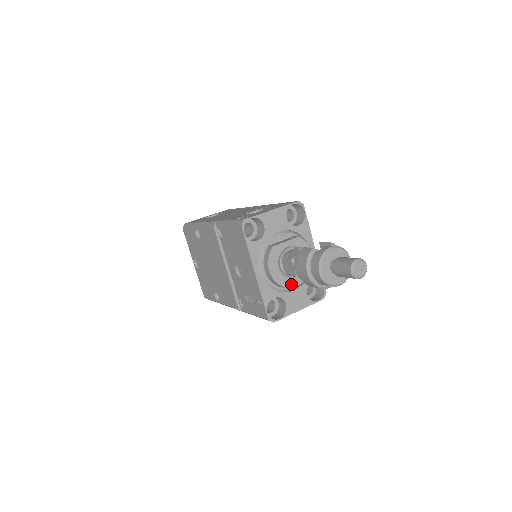
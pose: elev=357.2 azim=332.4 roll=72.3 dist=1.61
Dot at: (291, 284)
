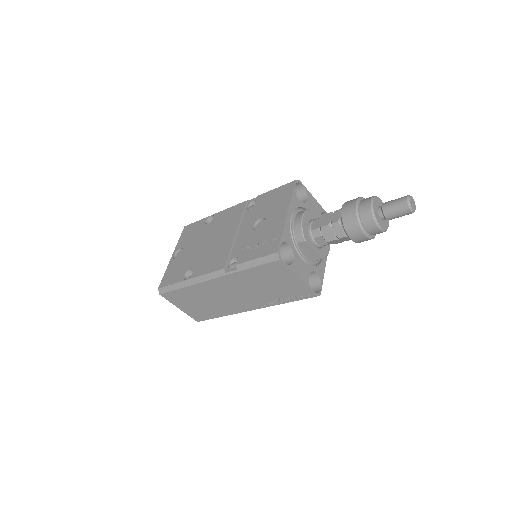
Dot at: (309, 245)
